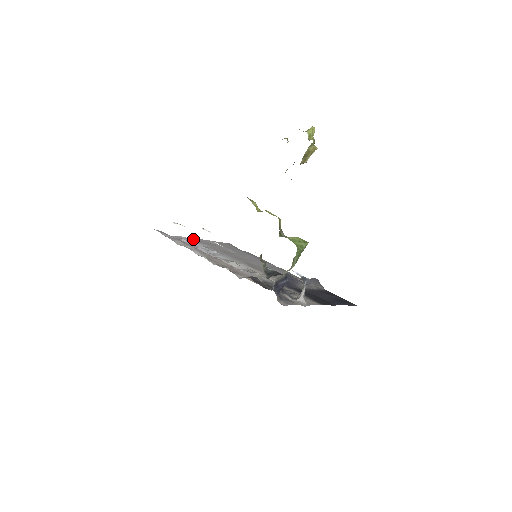
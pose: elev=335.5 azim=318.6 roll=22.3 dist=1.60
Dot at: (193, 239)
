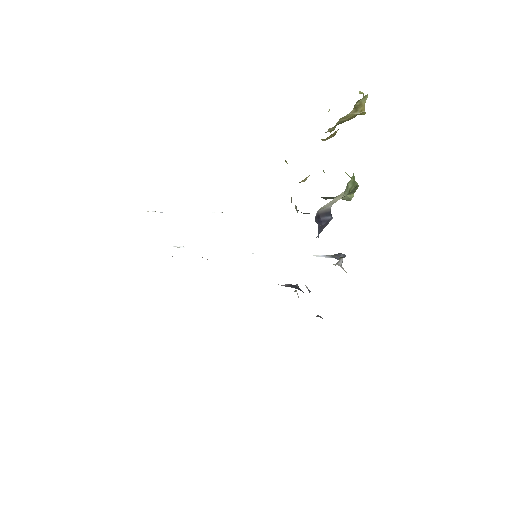
Dot at: occluded
